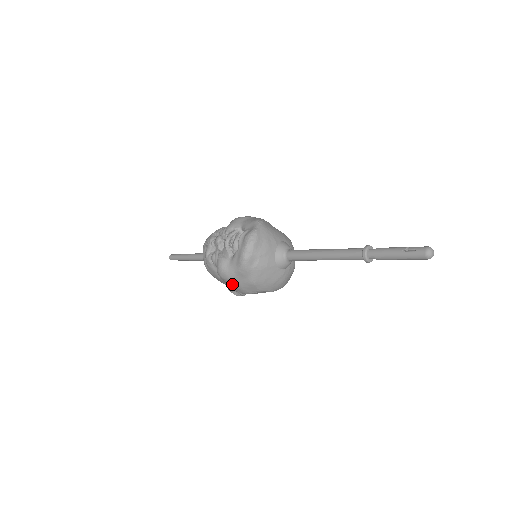
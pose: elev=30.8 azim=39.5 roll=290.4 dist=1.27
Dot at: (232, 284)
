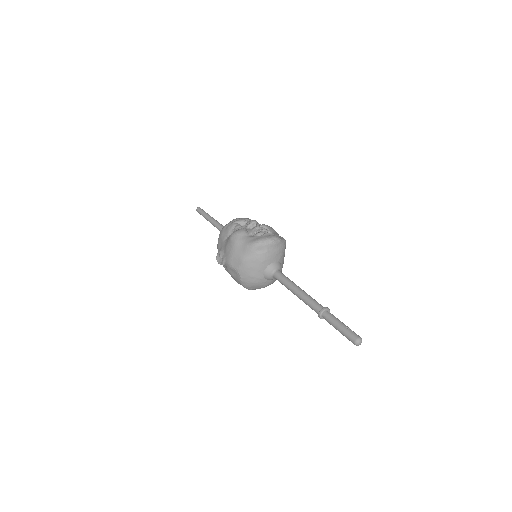
Dot at: (230, 248)
